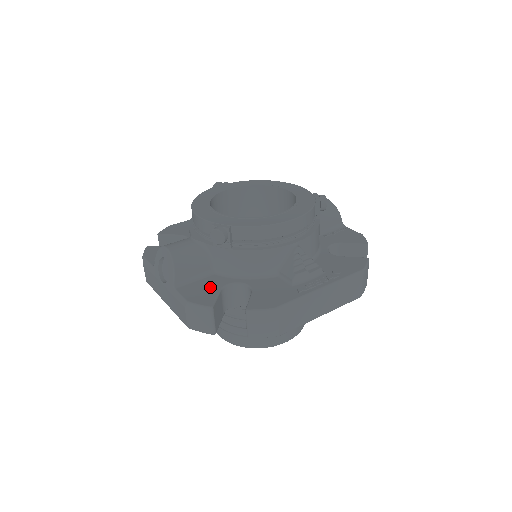
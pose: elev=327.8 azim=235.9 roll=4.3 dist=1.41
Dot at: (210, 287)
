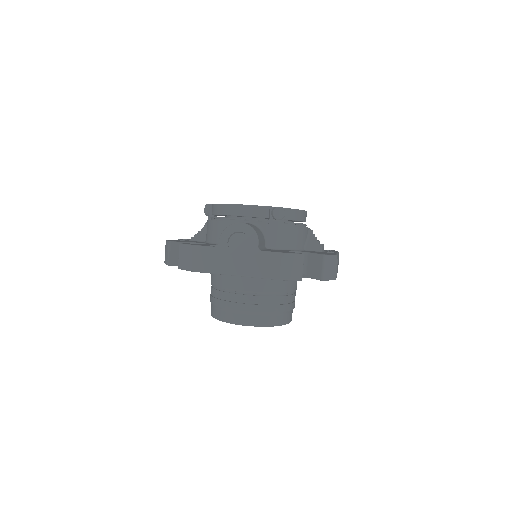
Dot at: occluded
